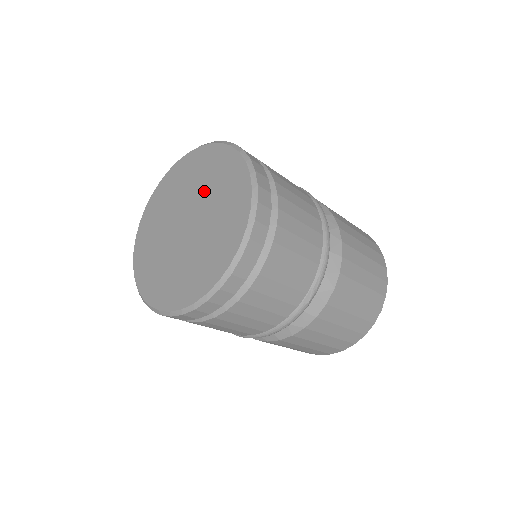
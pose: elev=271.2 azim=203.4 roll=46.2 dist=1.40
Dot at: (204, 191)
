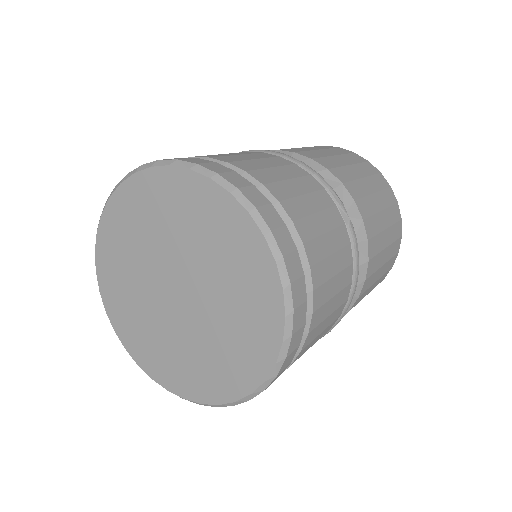
Dot at: (209, 270)
